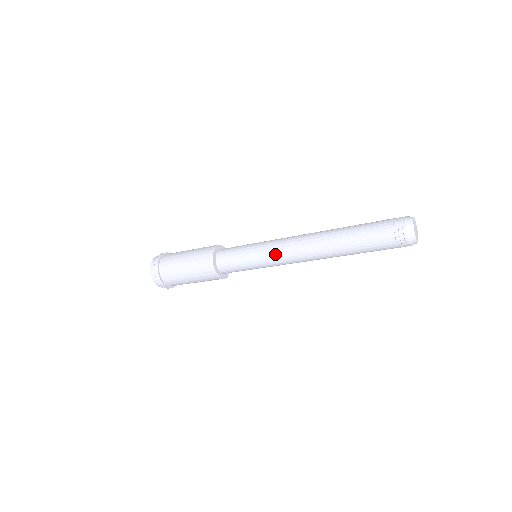
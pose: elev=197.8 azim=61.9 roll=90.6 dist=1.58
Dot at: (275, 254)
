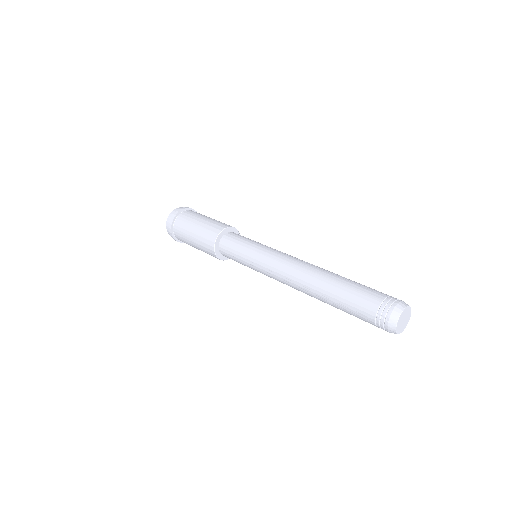
Dot at: (270, 277)
